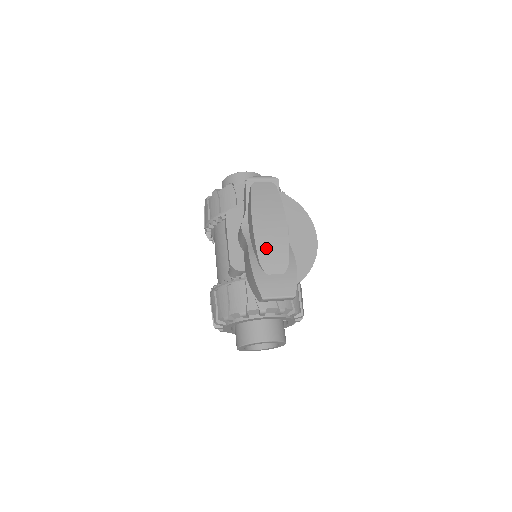
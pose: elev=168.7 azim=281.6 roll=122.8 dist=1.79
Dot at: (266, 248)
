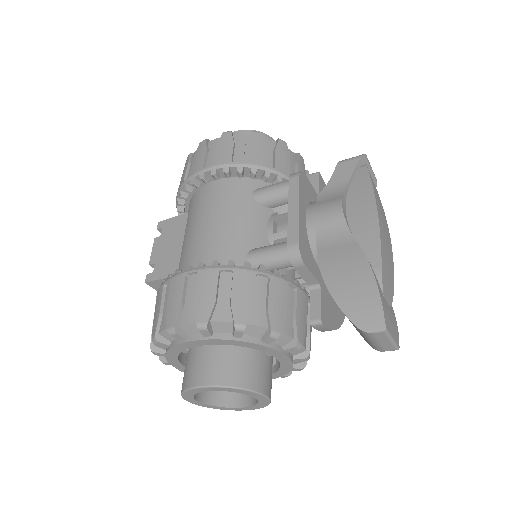
Dot at: (385, 258)
